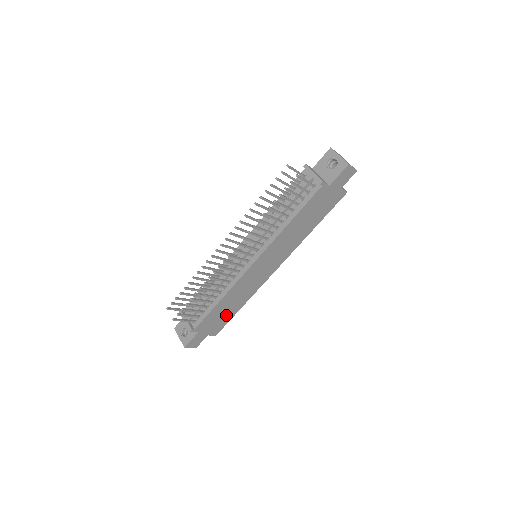
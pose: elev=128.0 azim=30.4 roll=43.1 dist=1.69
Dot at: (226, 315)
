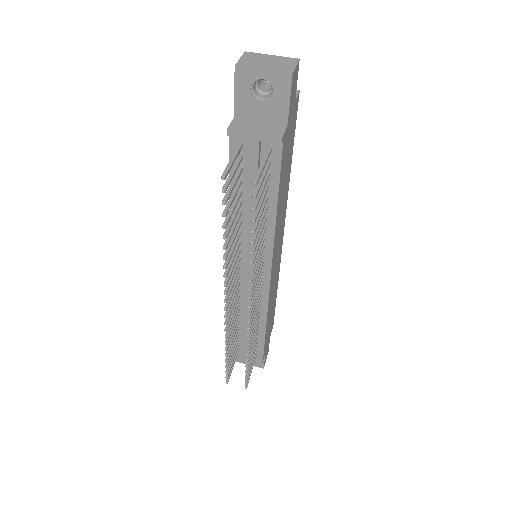
Dot at: (272, 313)
